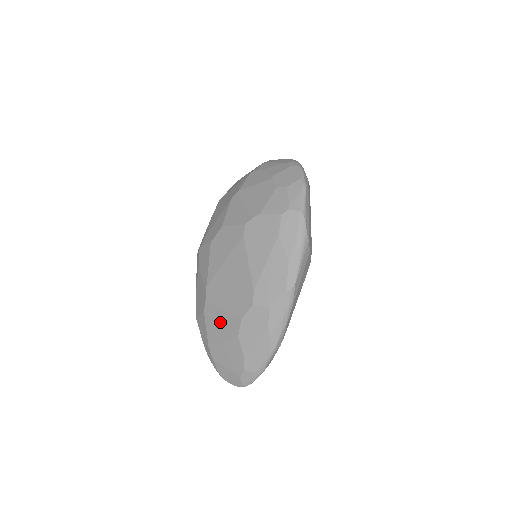
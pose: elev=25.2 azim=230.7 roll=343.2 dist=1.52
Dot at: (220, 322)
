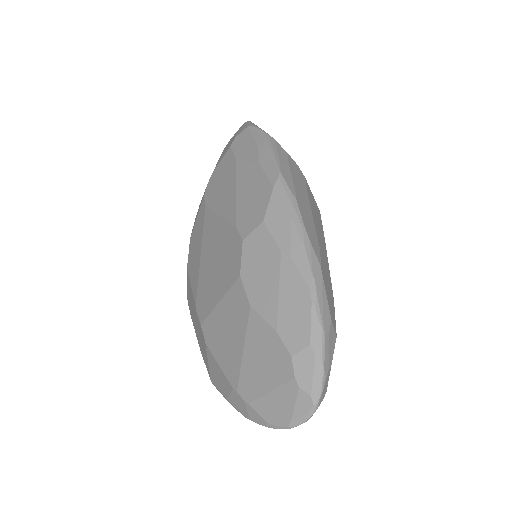
Dot at: (225, 324)
